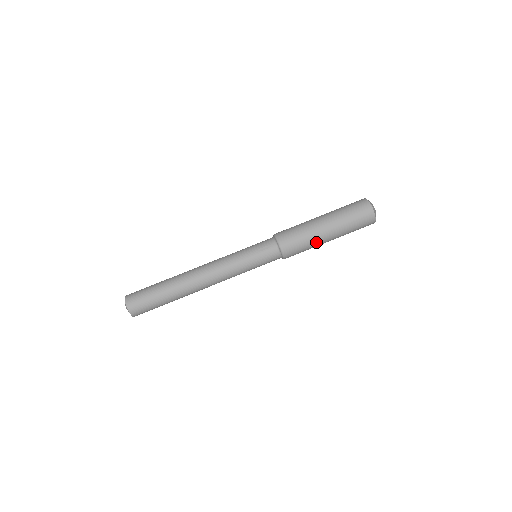
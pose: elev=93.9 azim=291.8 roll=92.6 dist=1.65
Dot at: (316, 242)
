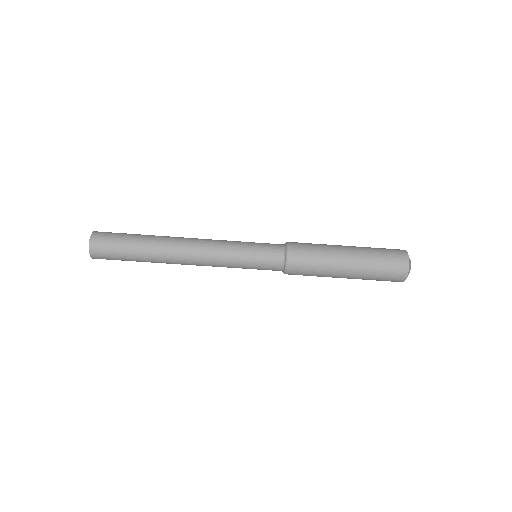
Dot at: (330, 262)
